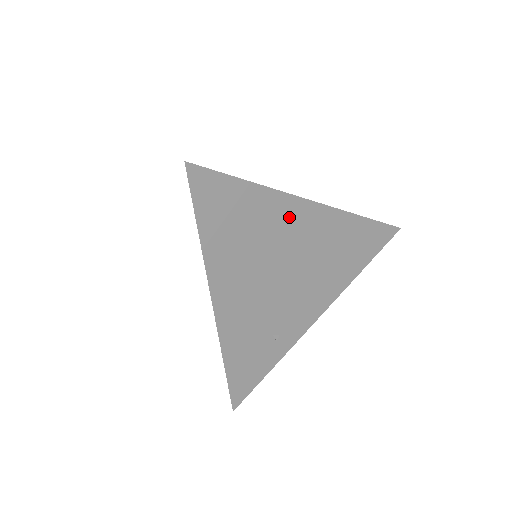
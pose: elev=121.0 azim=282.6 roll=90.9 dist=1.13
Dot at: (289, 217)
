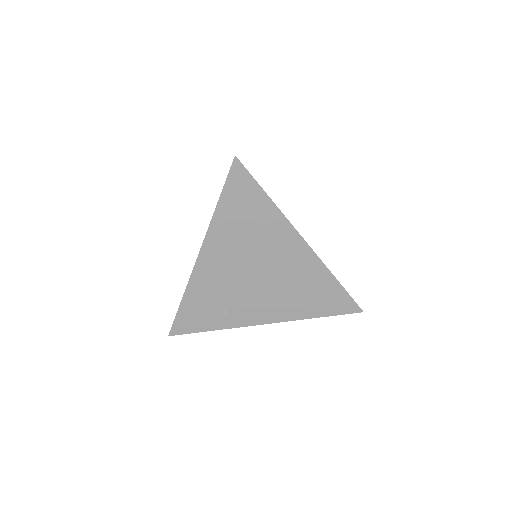
Dot at: (282, 238)
